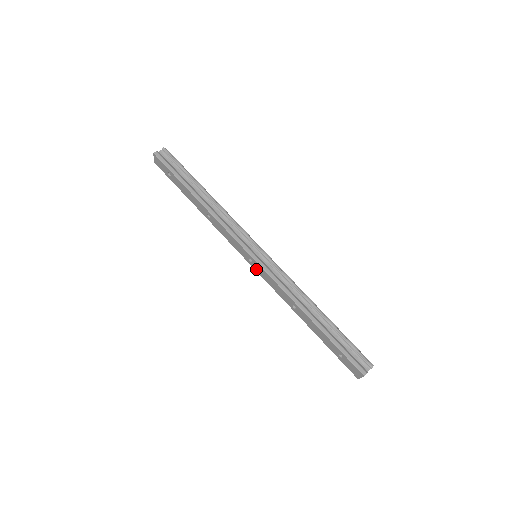
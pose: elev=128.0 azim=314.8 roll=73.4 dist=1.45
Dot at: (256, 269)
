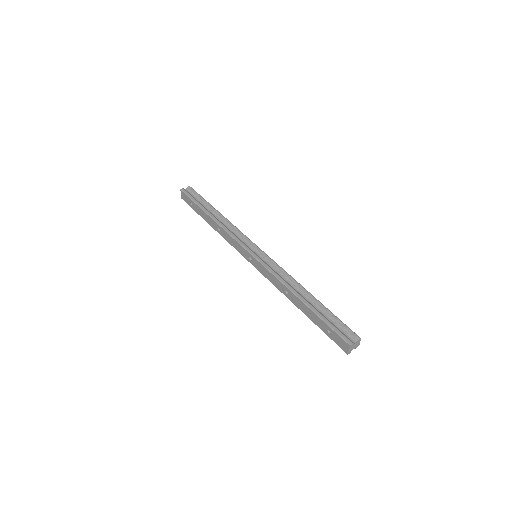
Dot at: (256, 266)
